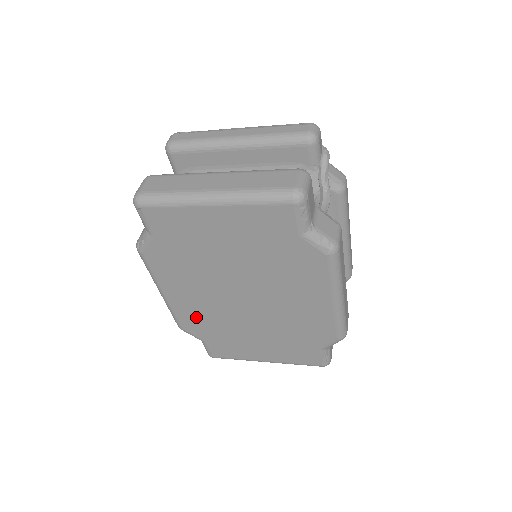
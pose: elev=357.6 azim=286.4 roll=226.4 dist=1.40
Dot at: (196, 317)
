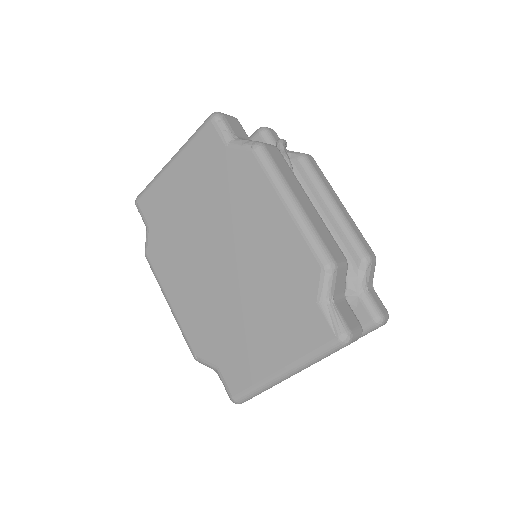
Dot at: (199, 323)
